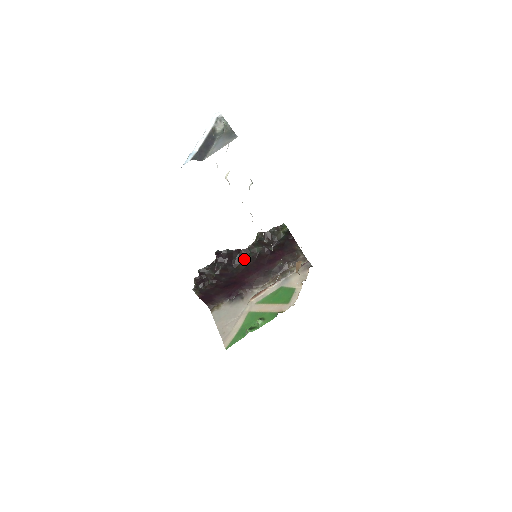
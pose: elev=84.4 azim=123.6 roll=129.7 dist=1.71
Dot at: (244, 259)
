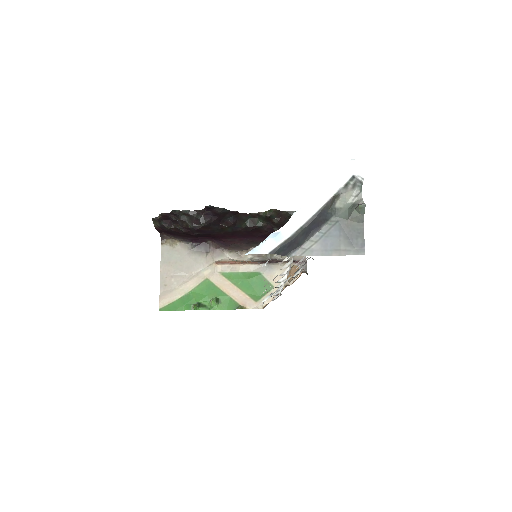
Dot at: (236, 223)
